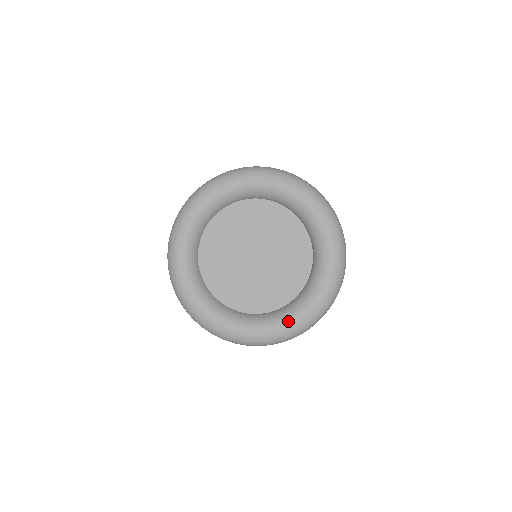
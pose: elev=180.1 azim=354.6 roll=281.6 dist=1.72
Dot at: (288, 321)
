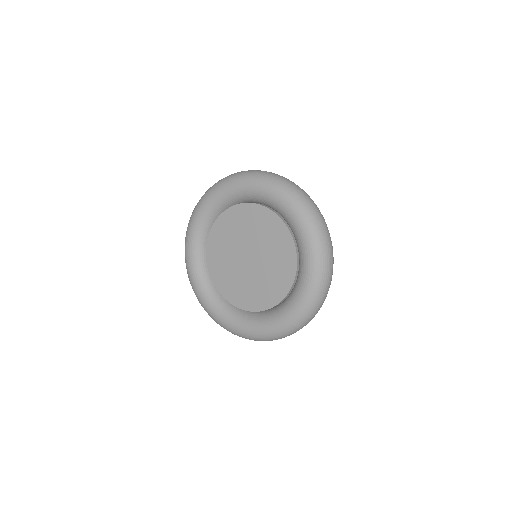
Dot at: (257, 326)
